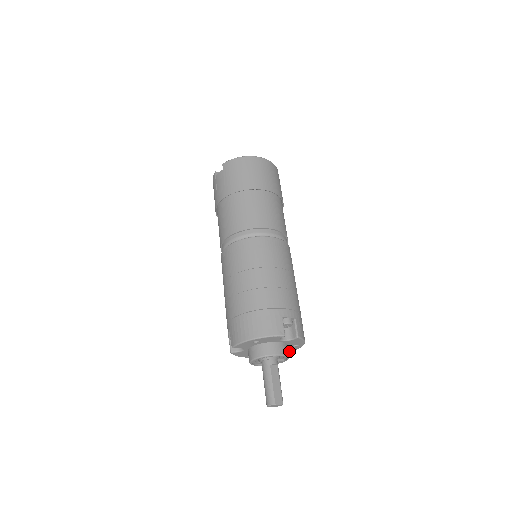
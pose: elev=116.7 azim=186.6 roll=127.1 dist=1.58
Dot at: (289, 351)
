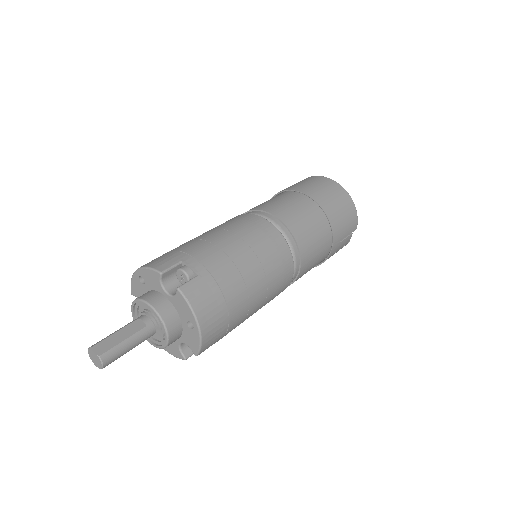
Dot at: (195, 349)
